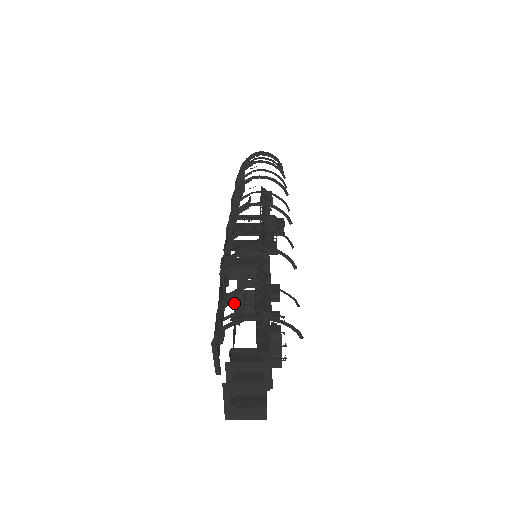
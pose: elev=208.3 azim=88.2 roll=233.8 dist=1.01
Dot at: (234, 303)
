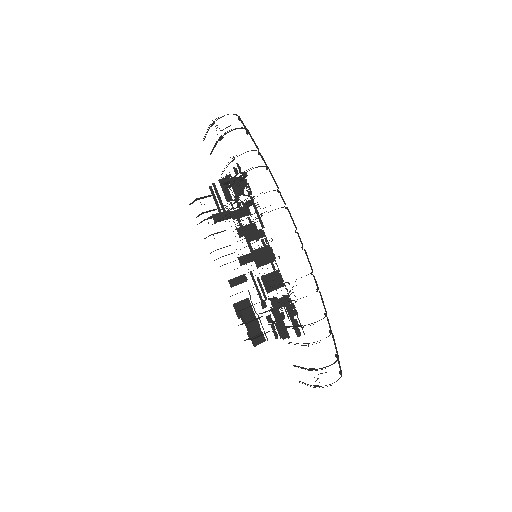
Dot at: occluded
